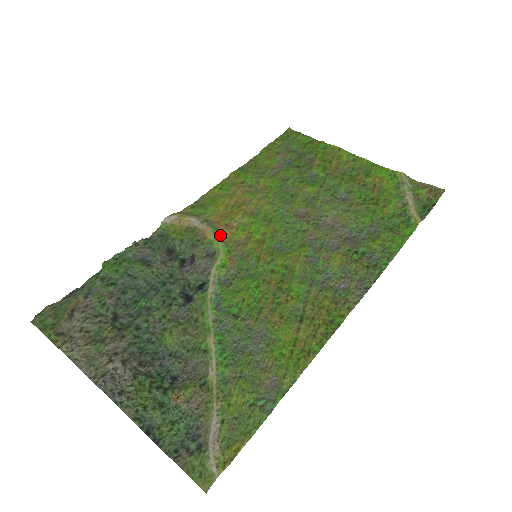
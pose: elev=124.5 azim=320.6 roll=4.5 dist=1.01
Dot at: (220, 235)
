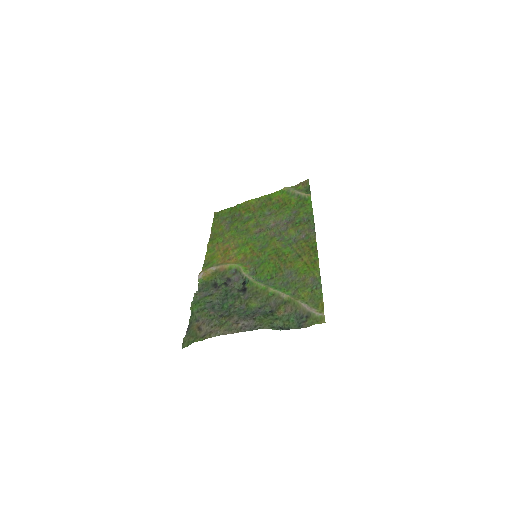
Dot at: (231, 263)
